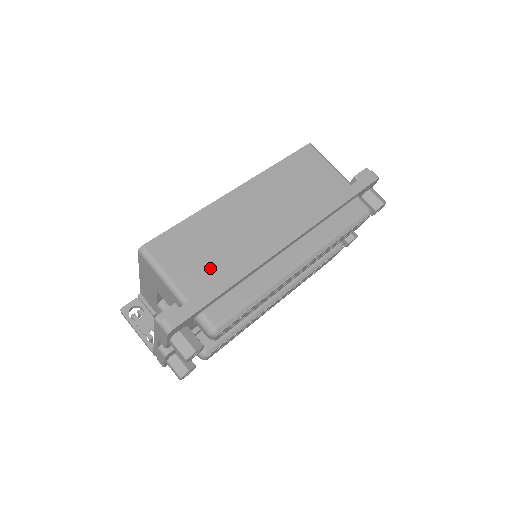
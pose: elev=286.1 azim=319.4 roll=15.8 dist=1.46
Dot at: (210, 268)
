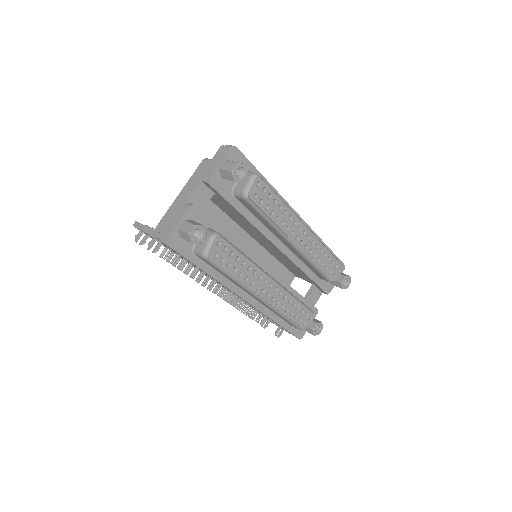
Dot at: occluded
